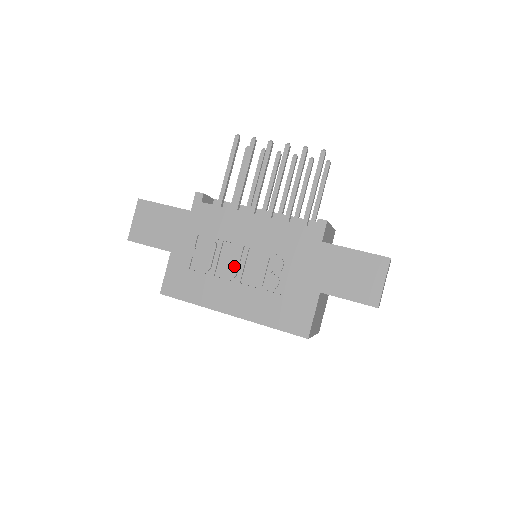
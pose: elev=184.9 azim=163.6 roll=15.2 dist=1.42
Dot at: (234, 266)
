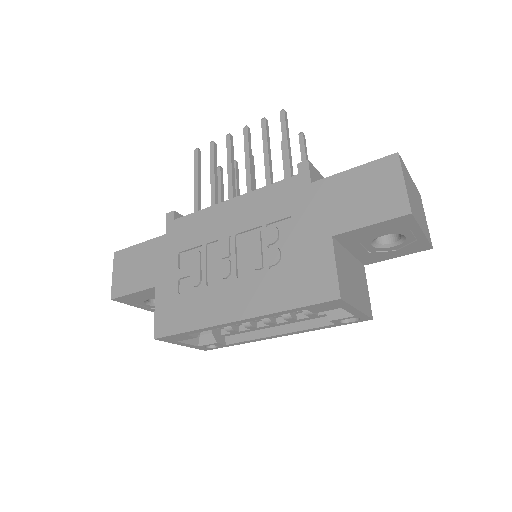
Dot at: (225, 263)
